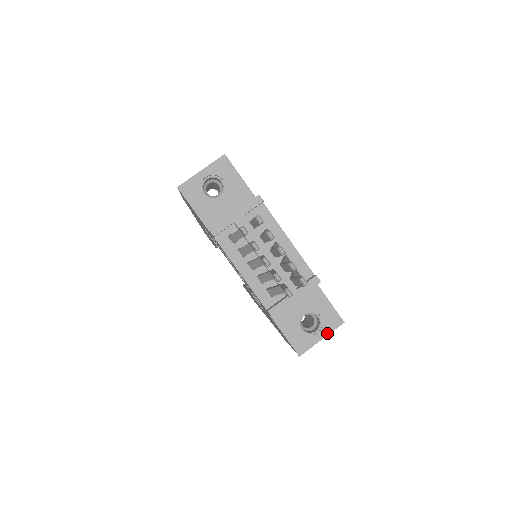
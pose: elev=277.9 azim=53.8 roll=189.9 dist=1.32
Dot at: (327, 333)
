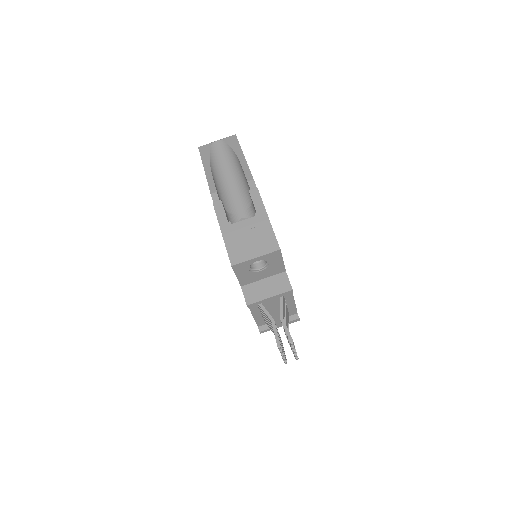
Dot at: occluded
